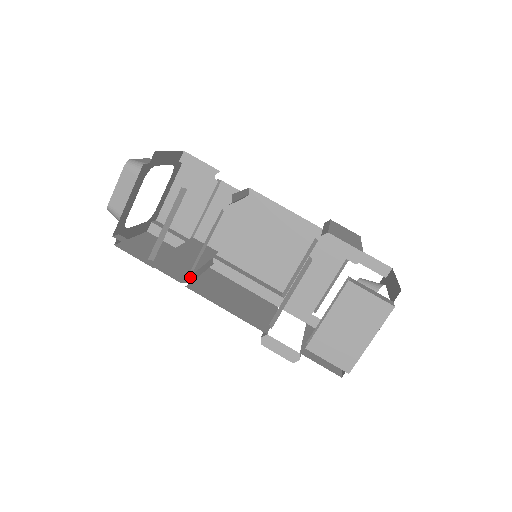
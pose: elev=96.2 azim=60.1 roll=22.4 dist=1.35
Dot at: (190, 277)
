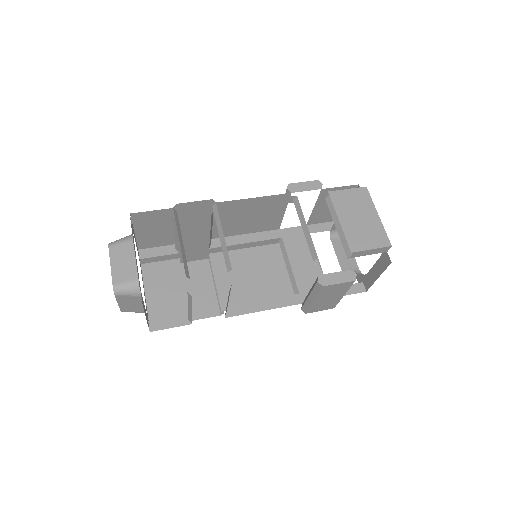
Dot at: occluded
